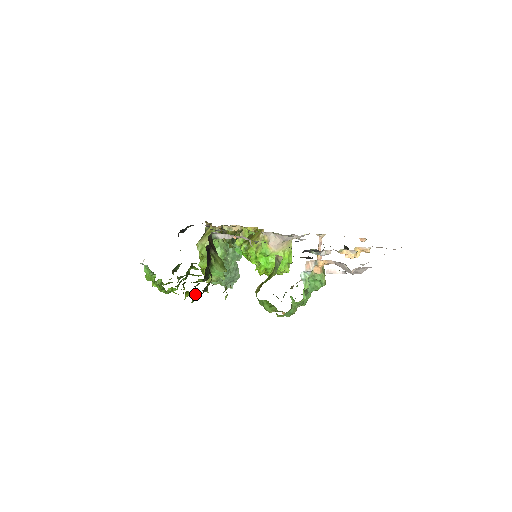
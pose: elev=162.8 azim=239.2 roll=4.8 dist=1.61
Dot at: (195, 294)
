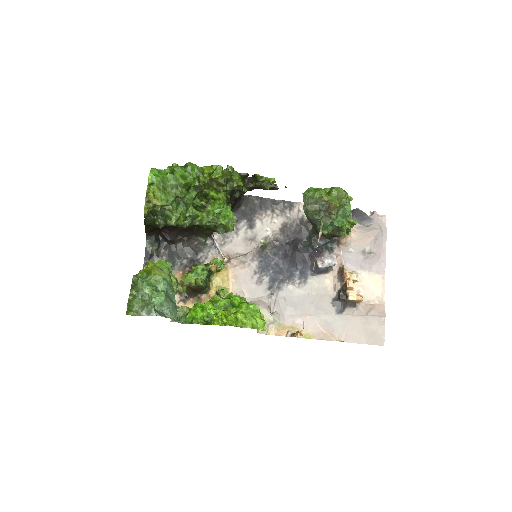
Dot at: (230, 177)
